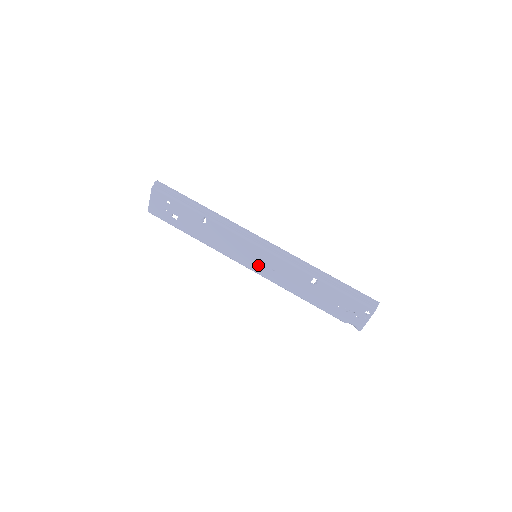
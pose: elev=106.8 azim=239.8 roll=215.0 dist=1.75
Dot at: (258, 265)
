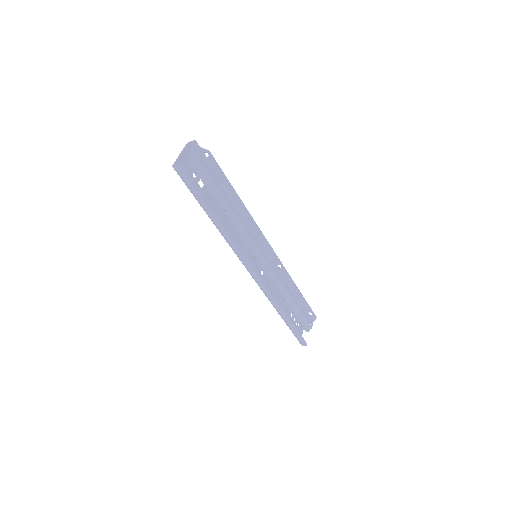
Dot at: occluded
